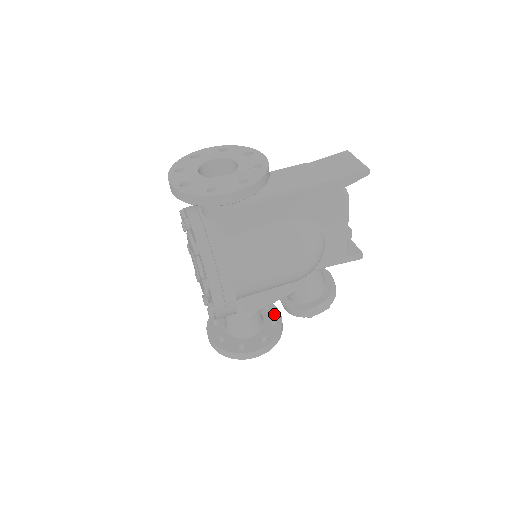
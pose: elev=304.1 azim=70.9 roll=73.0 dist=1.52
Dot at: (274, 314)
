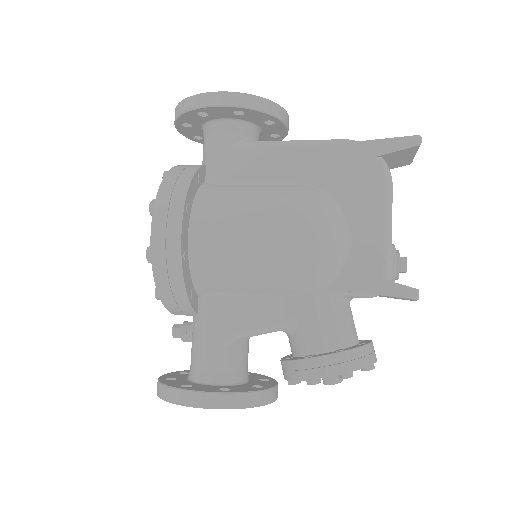
Dot at: (267, 383)
